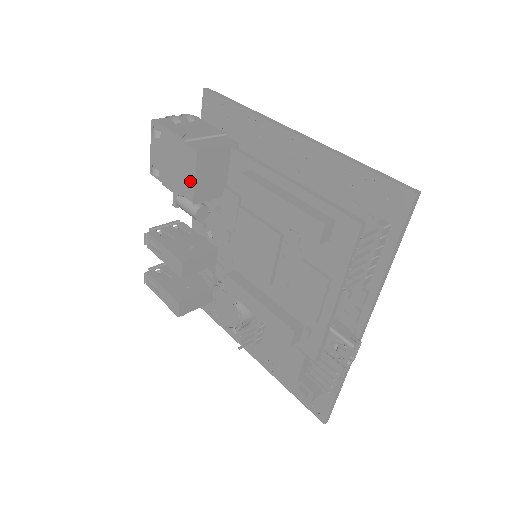
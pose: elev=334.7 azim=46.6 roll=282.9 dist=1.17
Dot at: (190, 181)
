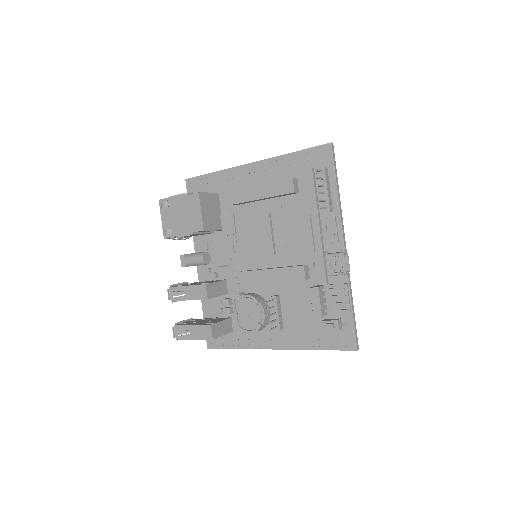
Dot at: (198, 216)
